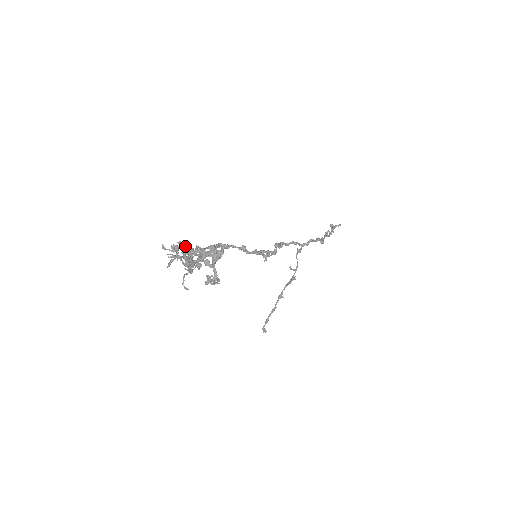
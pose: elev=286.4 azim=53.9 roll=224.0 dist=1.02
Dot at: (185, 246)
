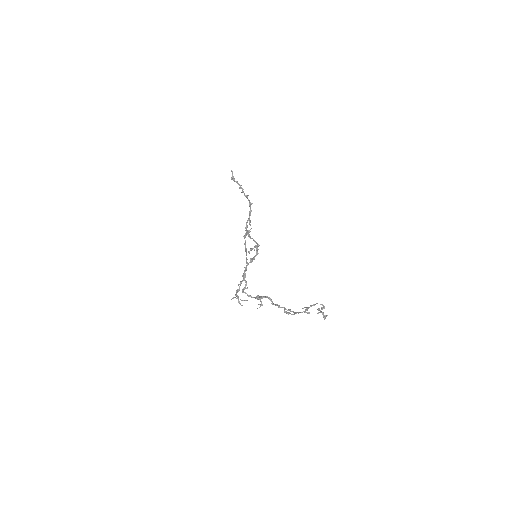
Dot at: occluded
